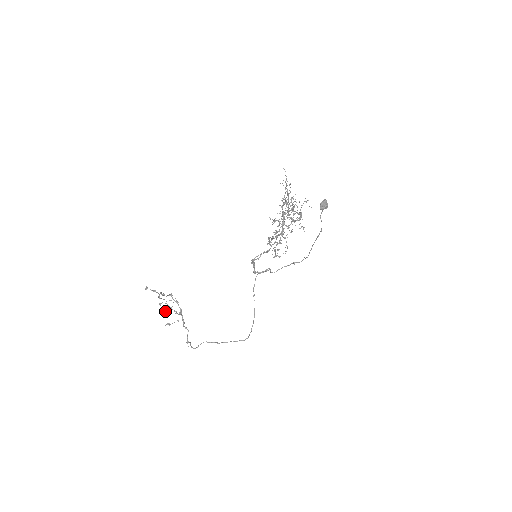
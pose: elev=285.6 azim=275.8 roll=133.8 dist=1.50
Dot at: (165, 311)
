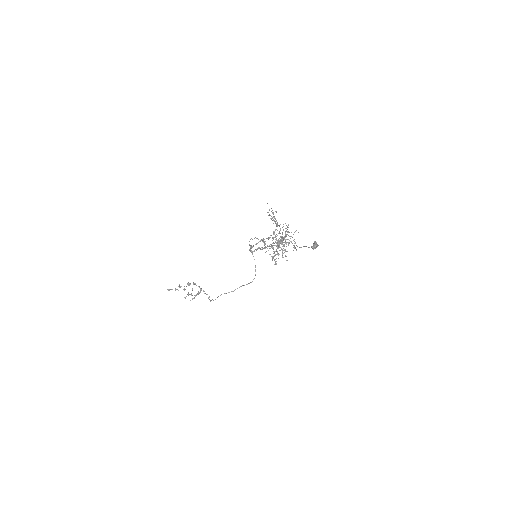
Dot at: (188, 294)
